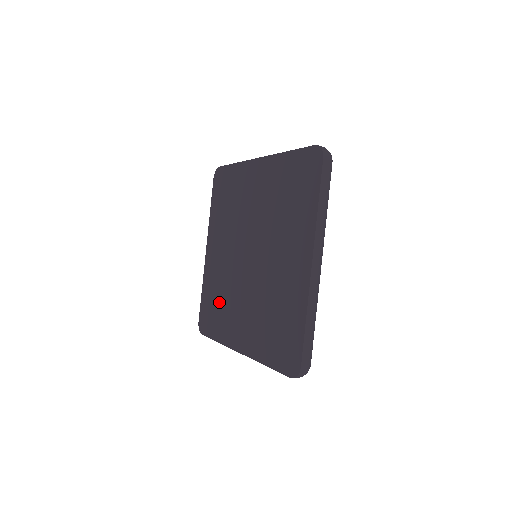
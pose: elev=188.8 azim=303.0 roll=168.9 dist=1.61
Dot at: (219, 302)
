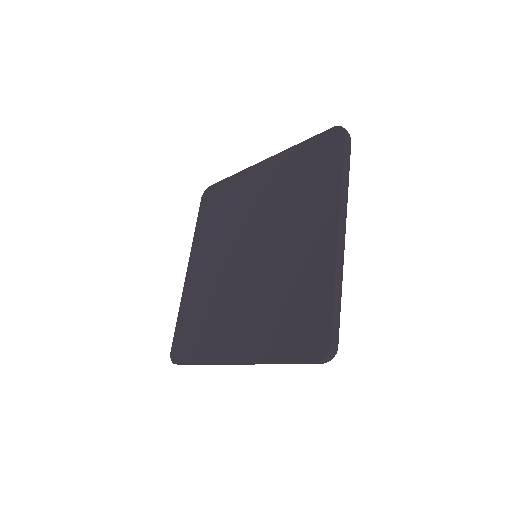
Dot at: (204, 317)
